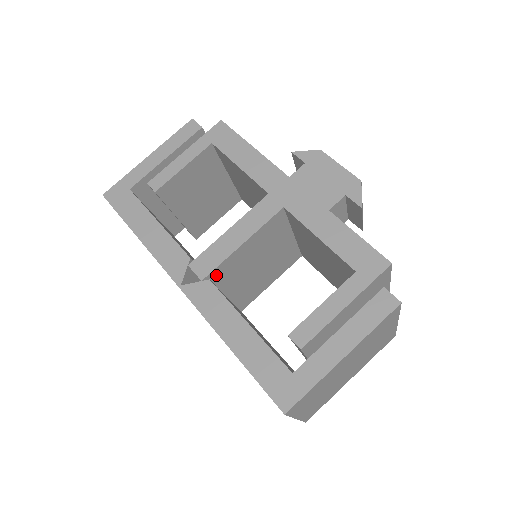
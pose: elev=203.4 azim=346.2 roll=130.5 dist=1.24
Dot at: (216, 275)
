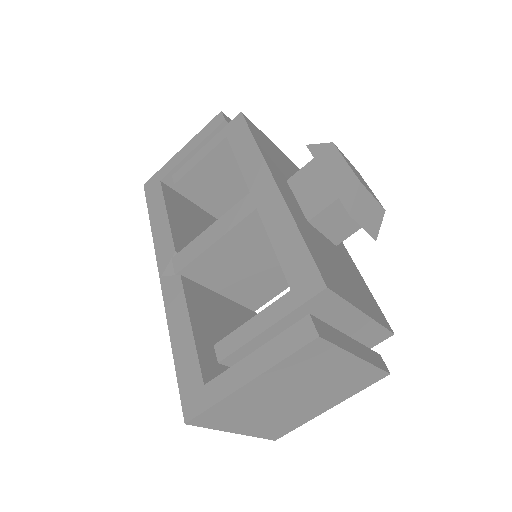
Dot at: (193, 271)
